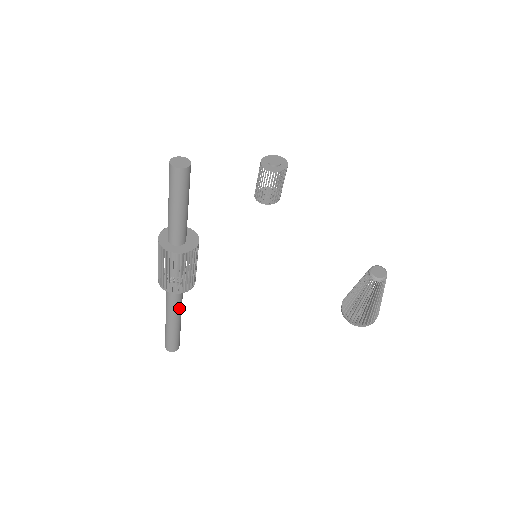
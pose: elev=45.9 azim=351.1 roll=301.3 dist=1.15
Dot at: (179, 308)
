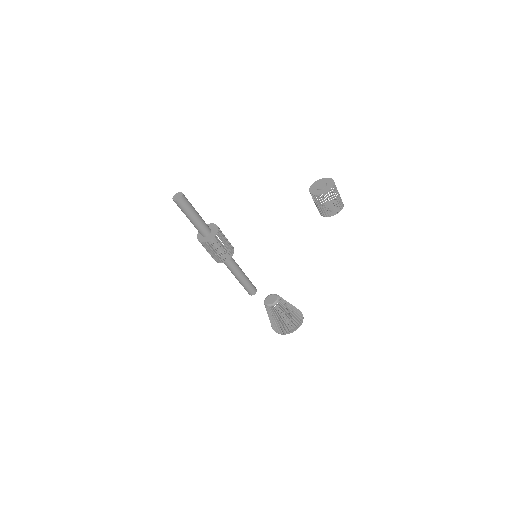
Dot at: (233, 270)
